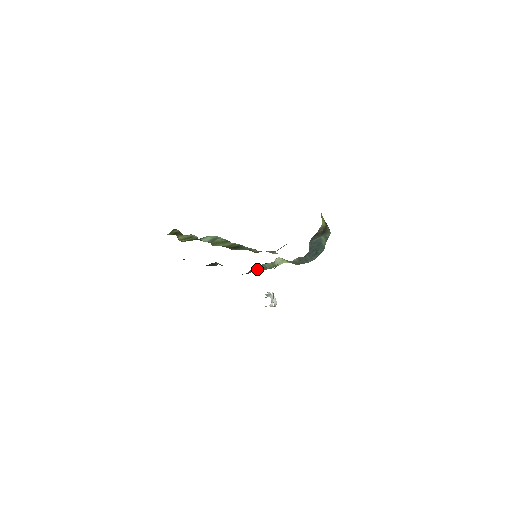
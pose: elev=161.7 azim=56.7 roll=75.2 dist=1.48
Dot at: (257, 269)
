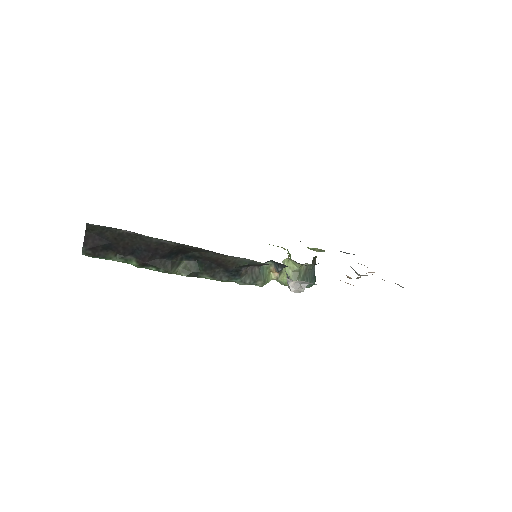
Dot at: (253, 273)
